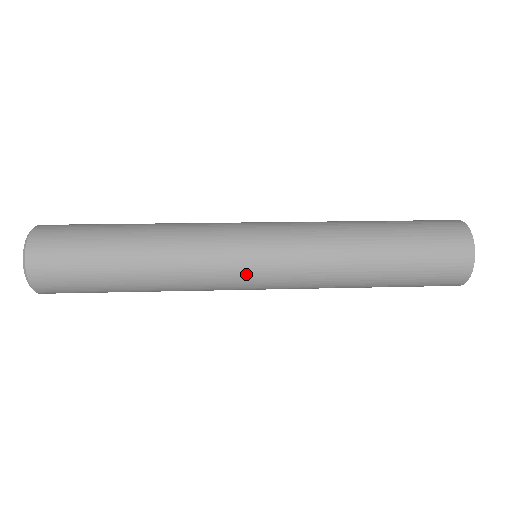
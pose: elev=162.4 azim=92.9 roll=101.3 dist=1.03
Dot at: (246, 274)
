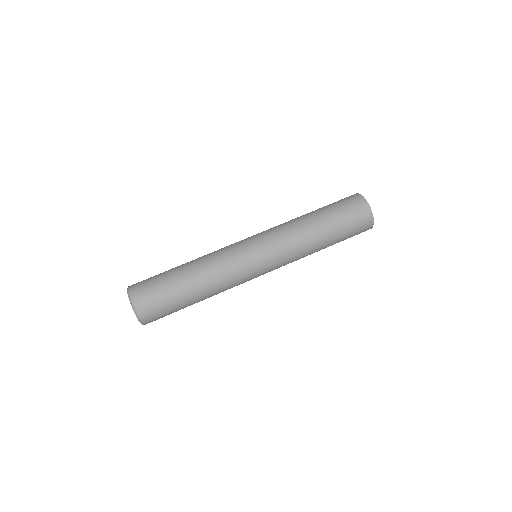
Dot at: (258, 274)
